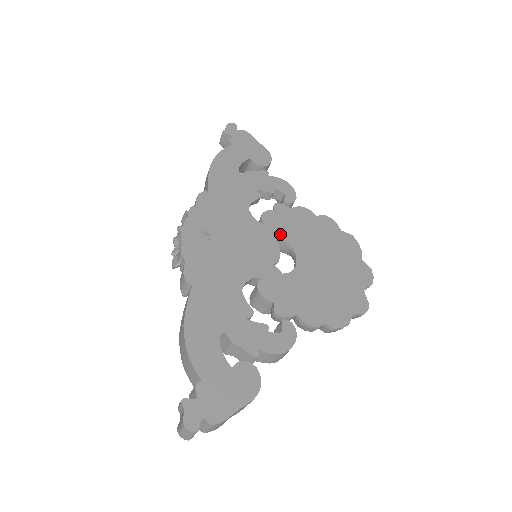
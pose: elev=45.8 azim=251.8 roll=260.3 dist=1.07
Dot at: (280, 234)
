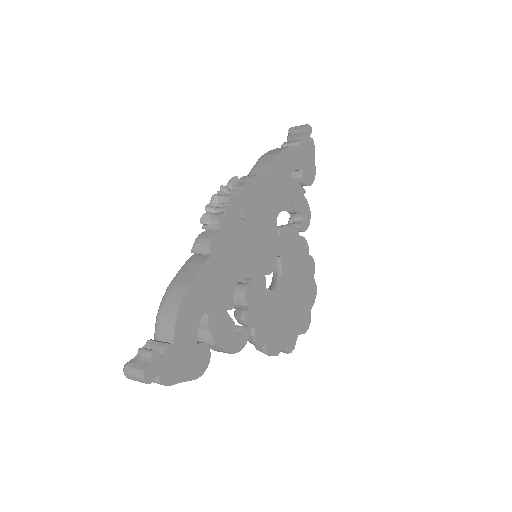
Dot at: (283, 253)
